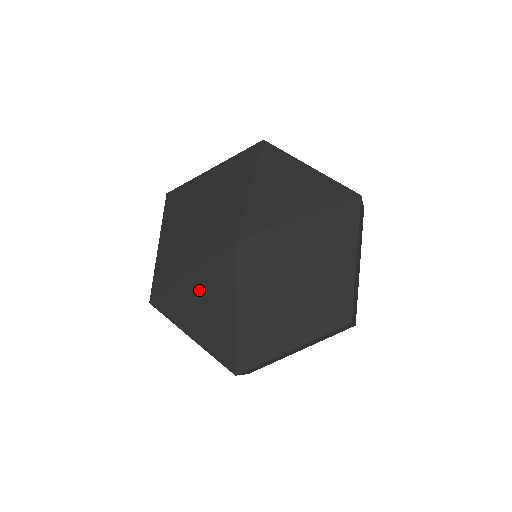
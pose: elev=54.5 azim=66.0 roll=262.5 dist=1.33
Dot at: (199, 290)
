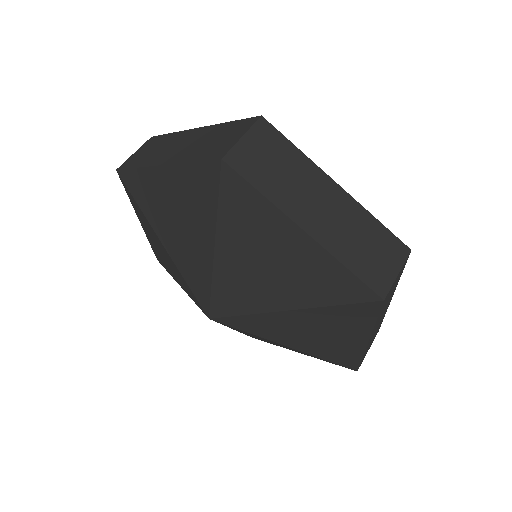
Dot at: (163, 251)
